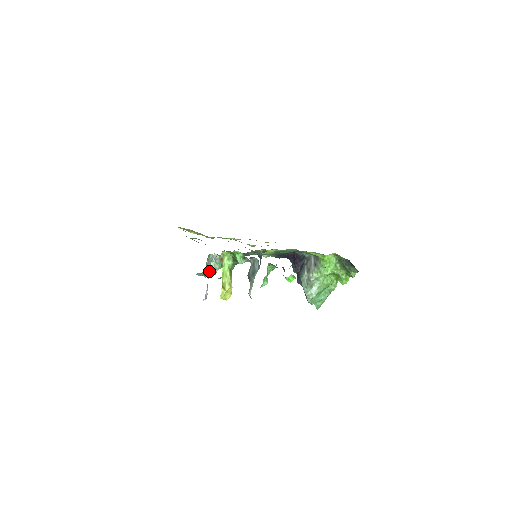
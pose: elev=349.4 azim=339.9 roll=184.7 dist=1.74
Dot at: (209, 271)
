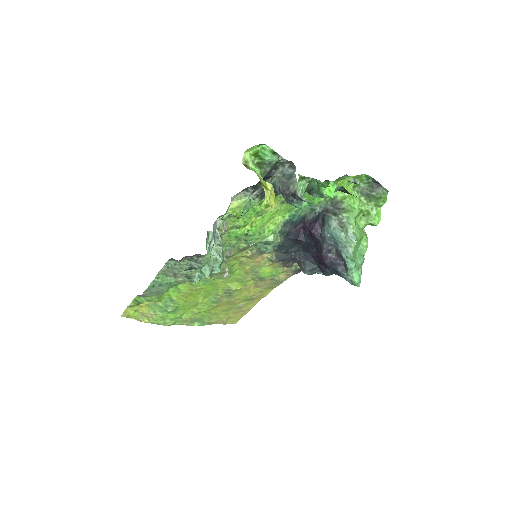
Dot at: (223, 224)
